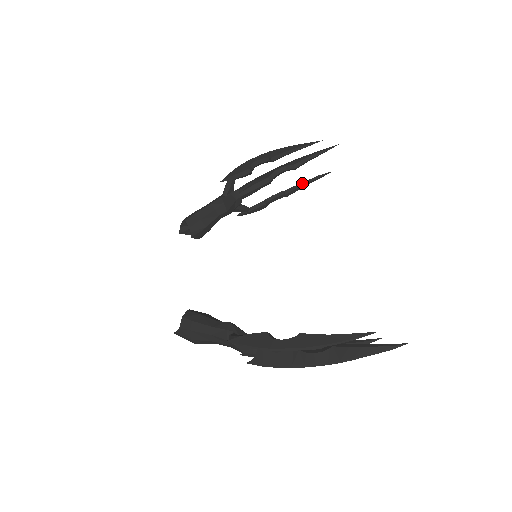
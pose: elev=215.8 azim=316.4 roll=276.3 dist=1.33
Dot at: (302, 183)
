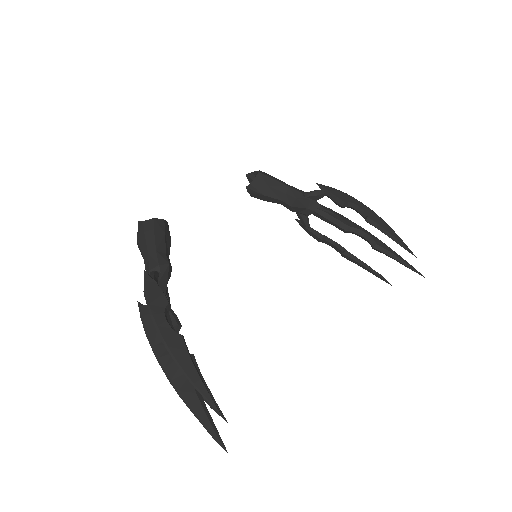
Dot at: (364, 263)
